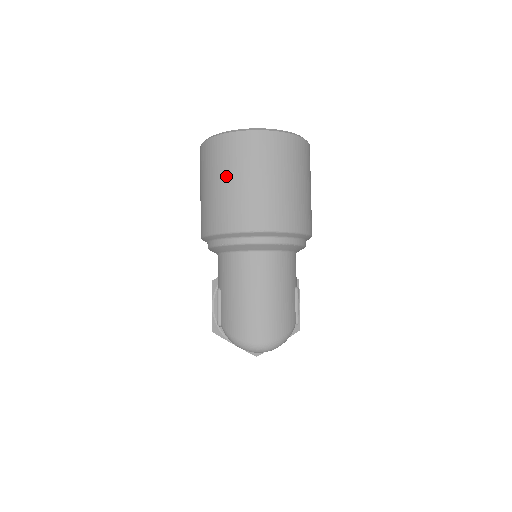
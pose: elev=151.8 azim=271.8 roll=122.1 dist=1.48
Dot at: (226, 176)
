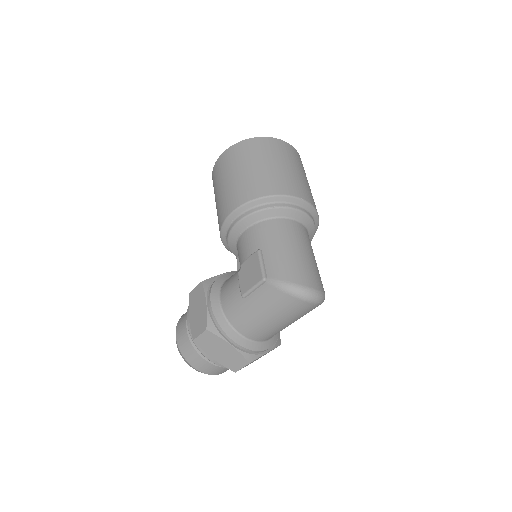
Dot at: (271, 160)
